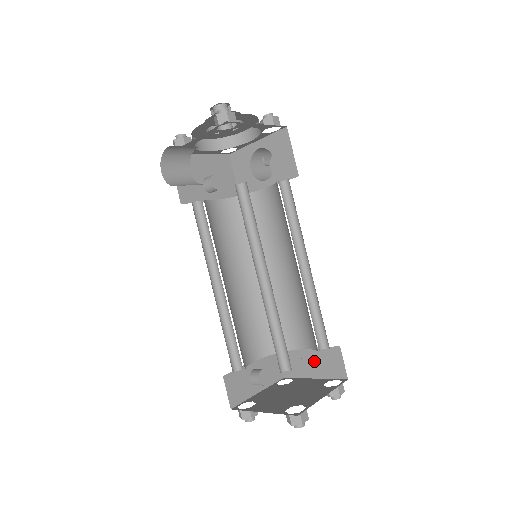
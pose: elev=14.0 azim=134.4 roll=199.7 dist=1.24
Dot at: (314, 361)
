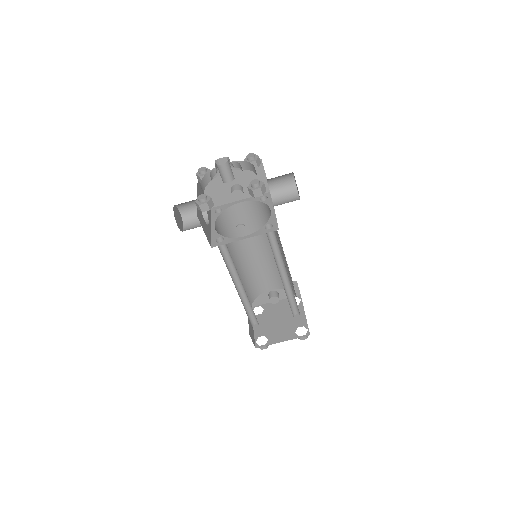
Dot at: occluded
